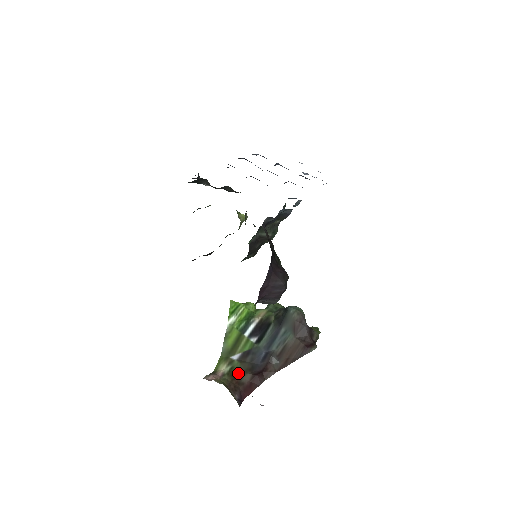
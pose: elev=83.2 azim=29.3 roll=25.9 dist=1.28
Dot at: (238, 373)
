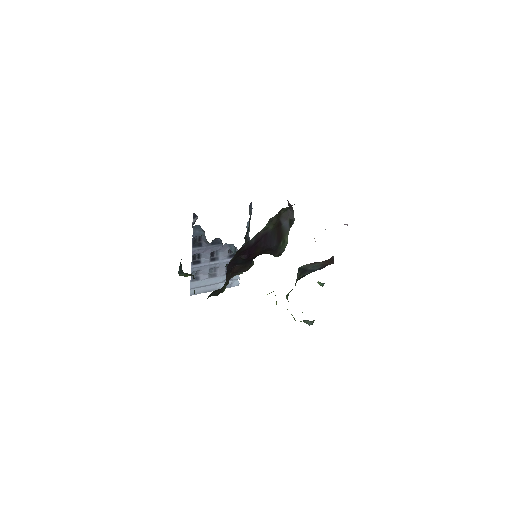
Dot at: occluded
